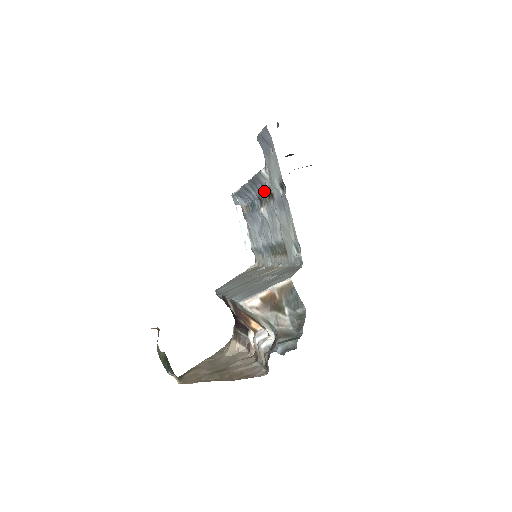
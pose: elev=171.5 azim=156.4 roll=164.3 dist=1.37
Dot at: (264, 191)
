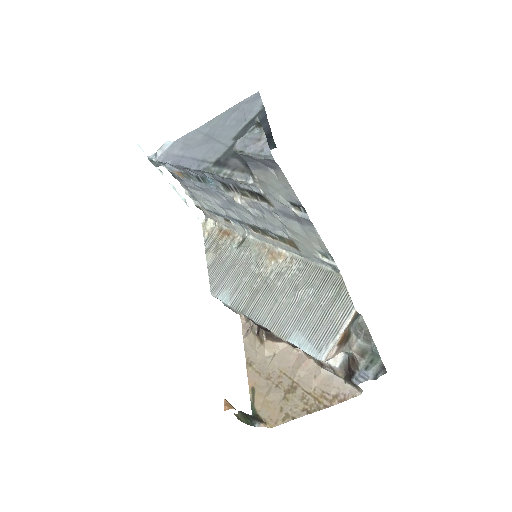
Dot at: (243, 189)
